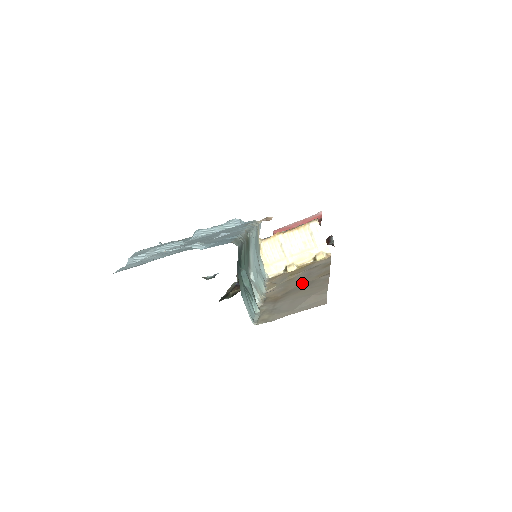
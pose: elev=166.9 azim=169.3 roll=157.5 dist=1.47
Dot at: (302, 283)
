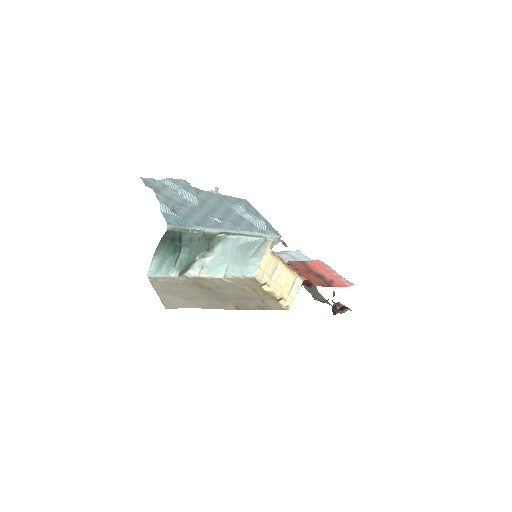
Dot at: (227, 296)
